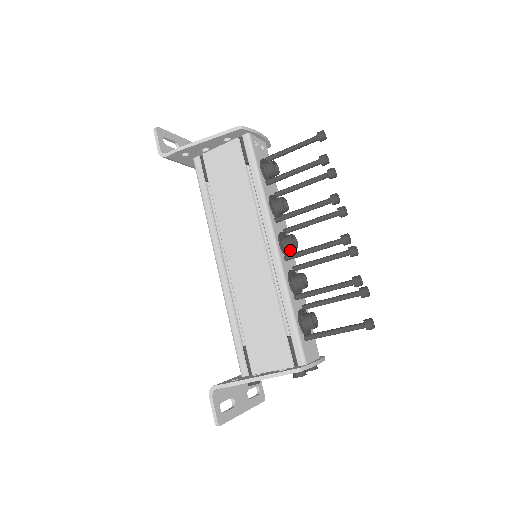
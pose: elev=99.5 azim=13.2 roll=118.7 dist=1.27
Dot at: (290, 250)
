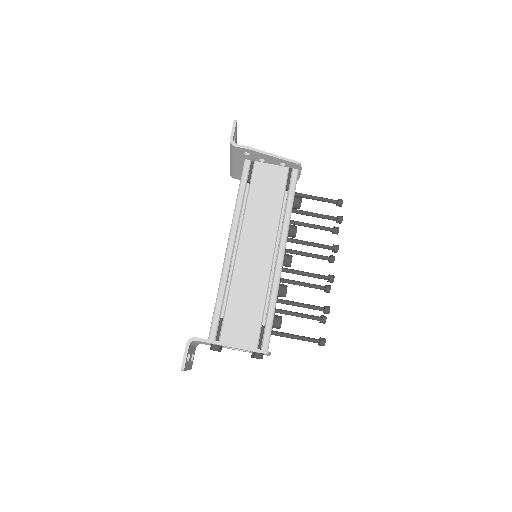
Dot at: (286, 265)
